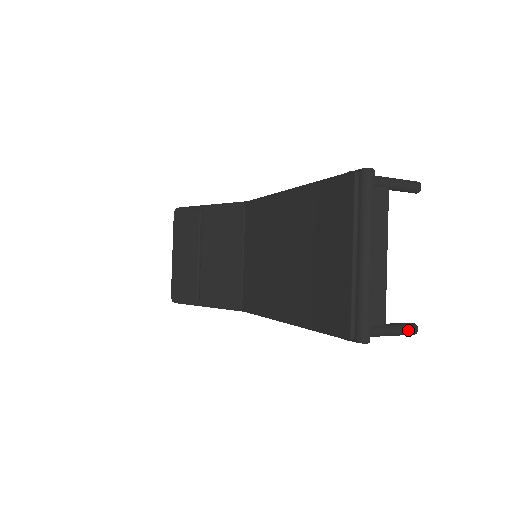
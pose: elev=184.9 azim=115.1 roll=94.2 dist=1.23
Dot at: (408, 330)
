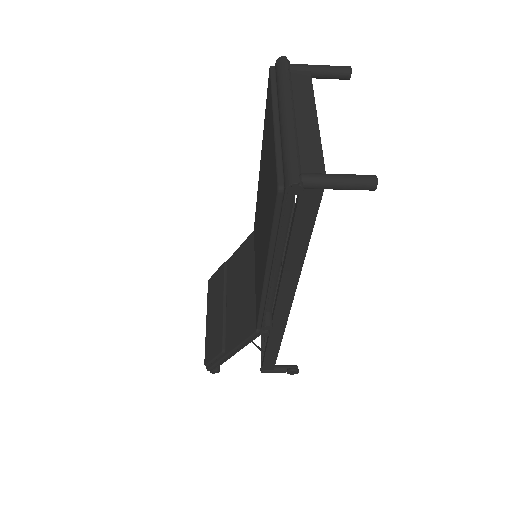
Dot at: (361, 177)
